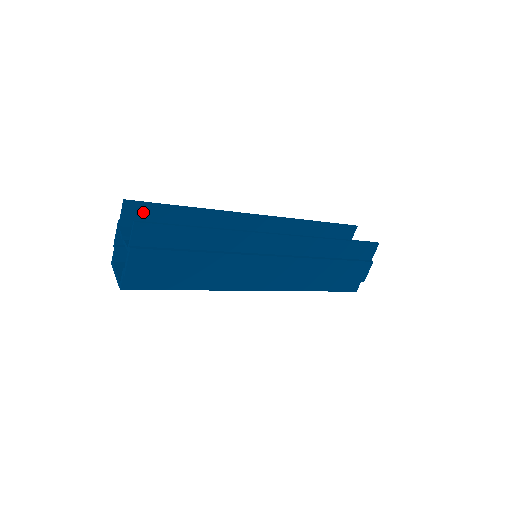
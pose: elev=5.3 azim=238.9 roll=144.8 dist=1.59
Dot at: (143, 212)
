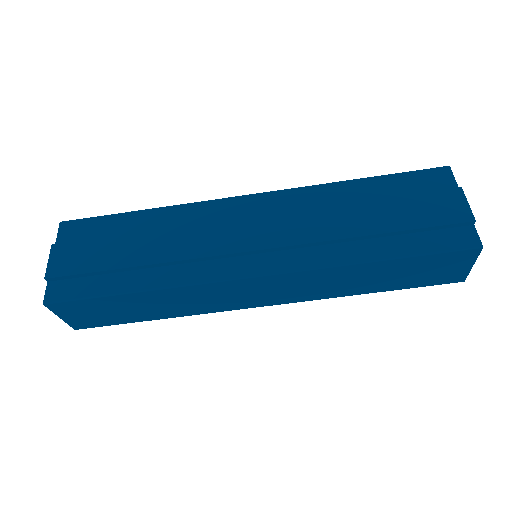
Dot at: occluded
